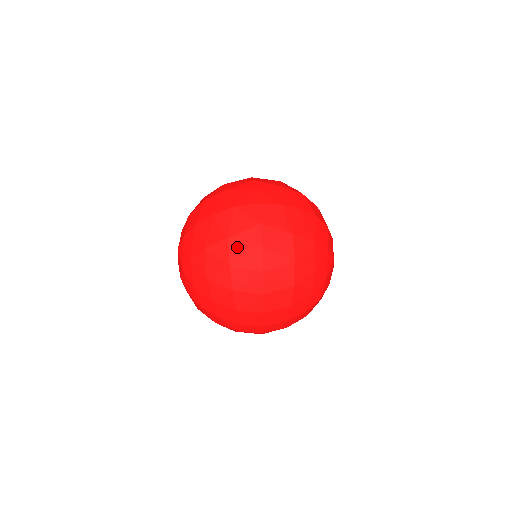
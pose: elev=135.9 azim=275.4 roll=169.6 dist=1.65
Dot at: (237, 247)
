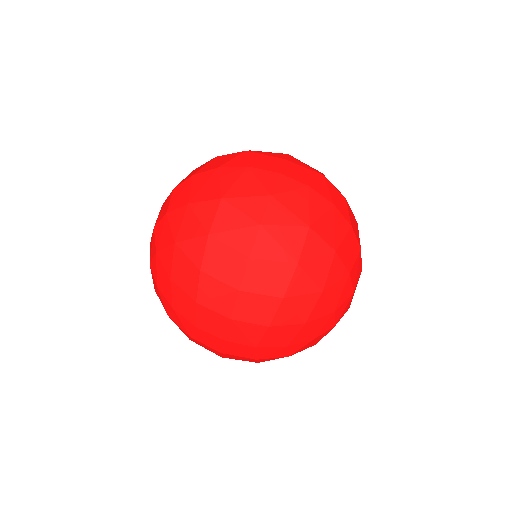
Dot at: (228, 214)
